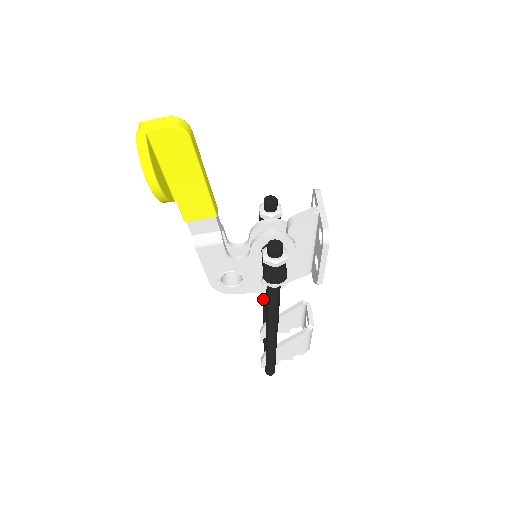
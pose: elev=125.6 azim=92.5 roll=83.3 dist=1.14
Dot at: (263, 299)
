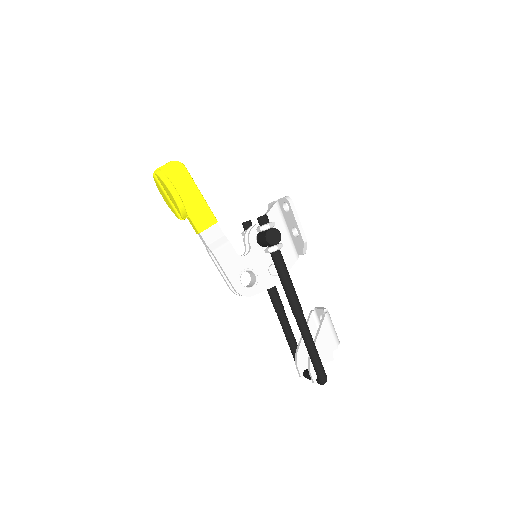
Dot at: (282, 326)
